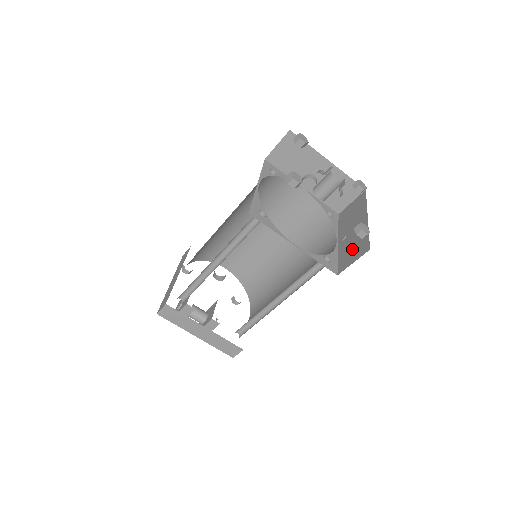
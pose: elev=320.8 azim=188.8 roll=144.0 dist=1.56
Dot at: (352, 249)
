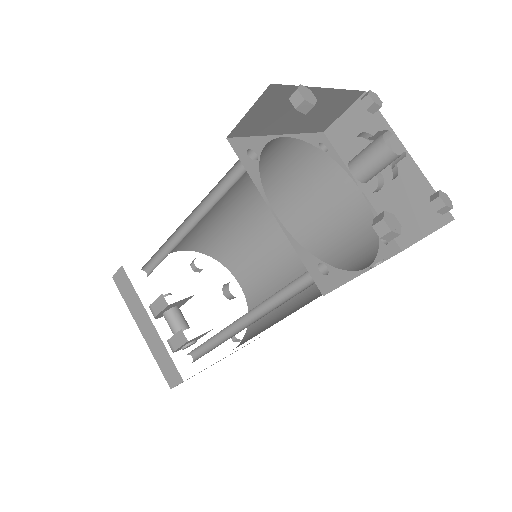
Dot at: occluded
